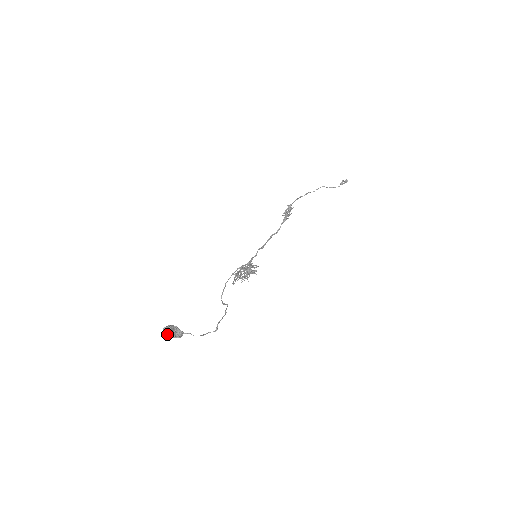
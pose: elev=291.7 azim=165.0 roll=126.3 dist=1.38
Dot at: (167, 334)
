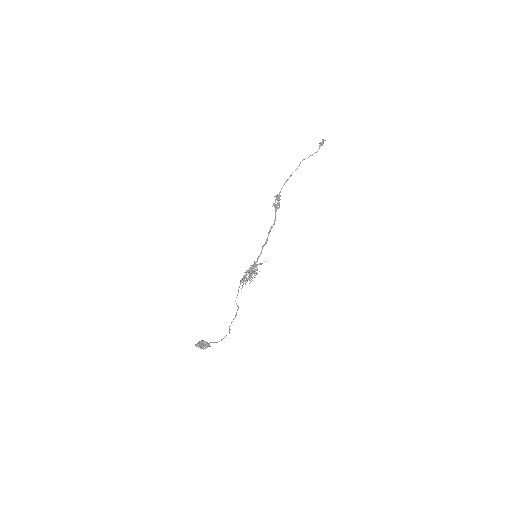
Dot at: (200, 348)
